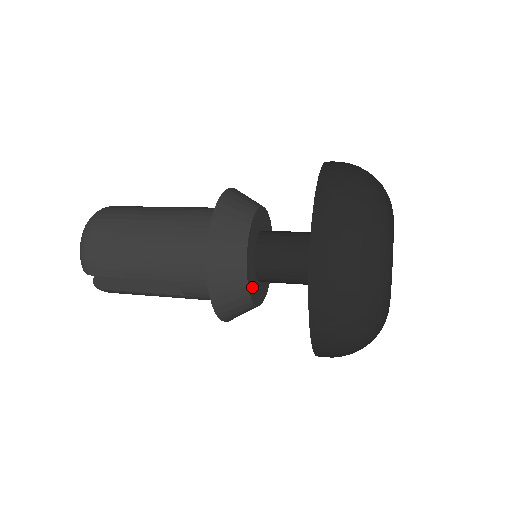
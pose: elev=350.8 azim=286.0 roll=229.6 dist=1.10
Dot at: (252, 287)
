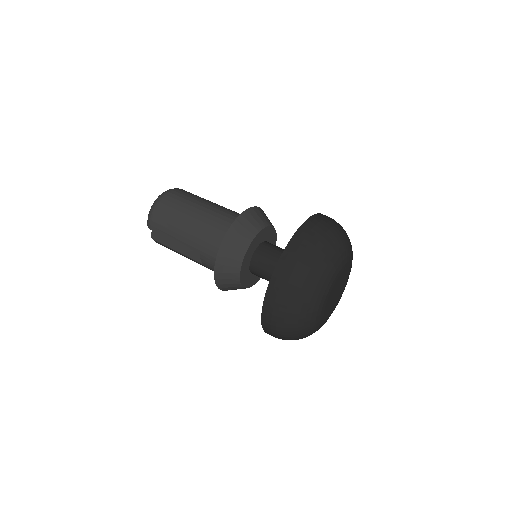
Dot at: (244, 275)
